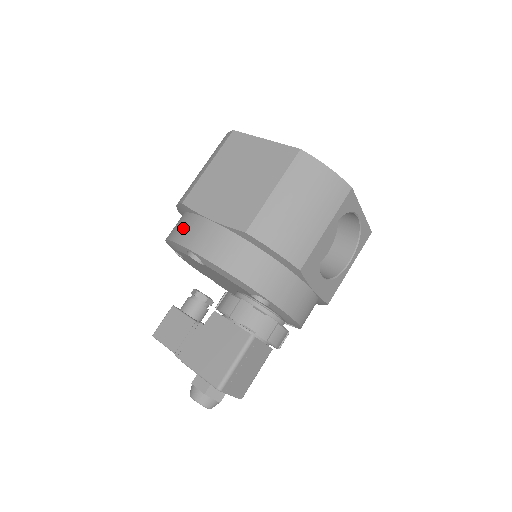
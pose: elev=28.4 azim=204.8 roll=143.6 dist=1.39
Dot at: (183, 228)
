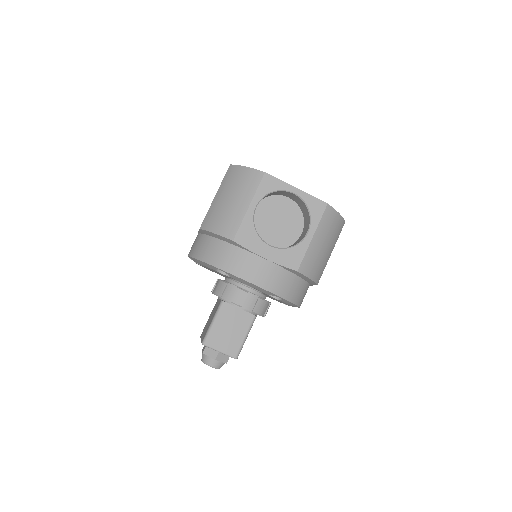
Dot at: occluded
